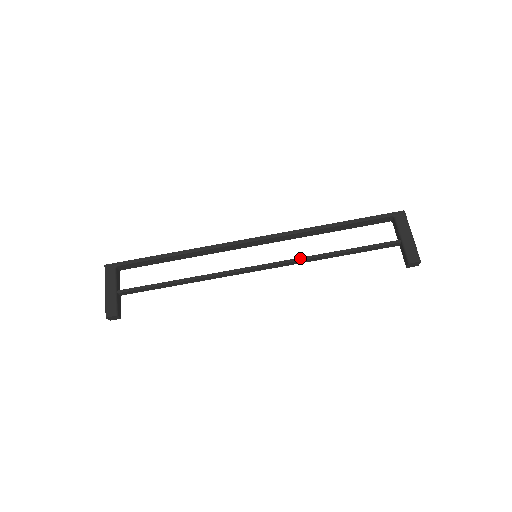
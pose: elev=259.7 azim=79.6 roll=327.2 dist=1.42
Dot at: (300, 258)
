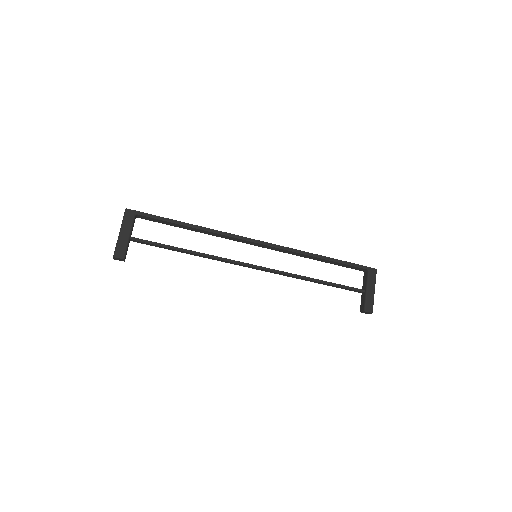
Dot at: (290, 273)
